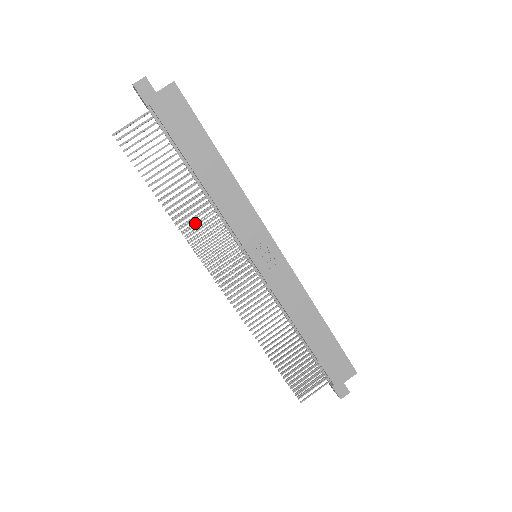
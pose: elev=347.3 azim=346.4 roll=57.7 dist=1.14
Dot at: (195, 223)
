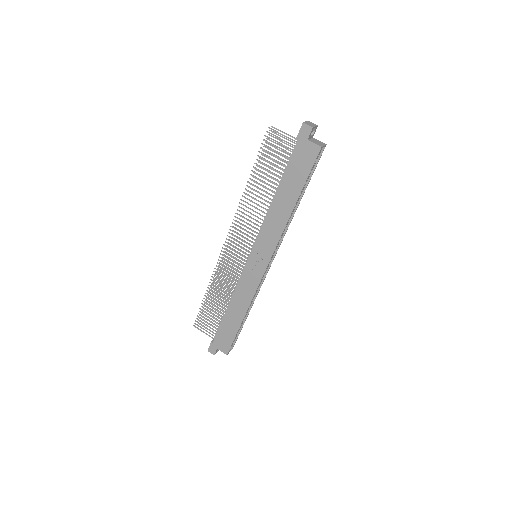
Dot at: occluded
